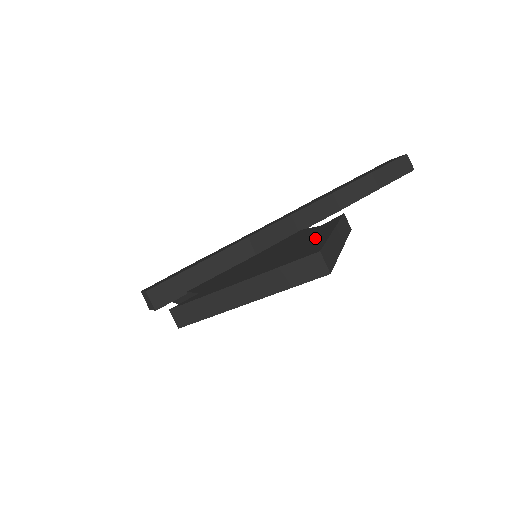
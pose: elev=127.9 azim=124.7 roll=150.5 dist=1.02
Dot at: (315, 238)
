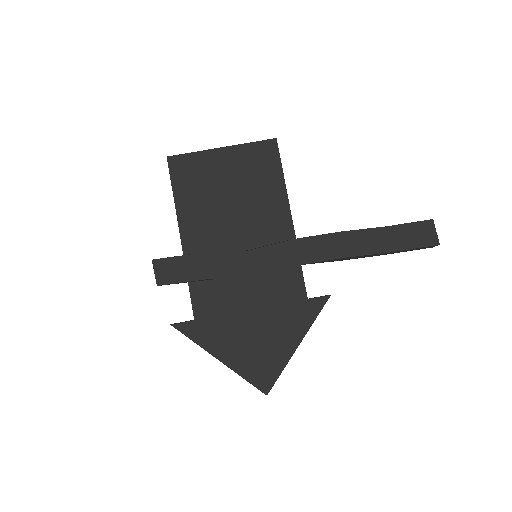
Dot at: (284, 344)
